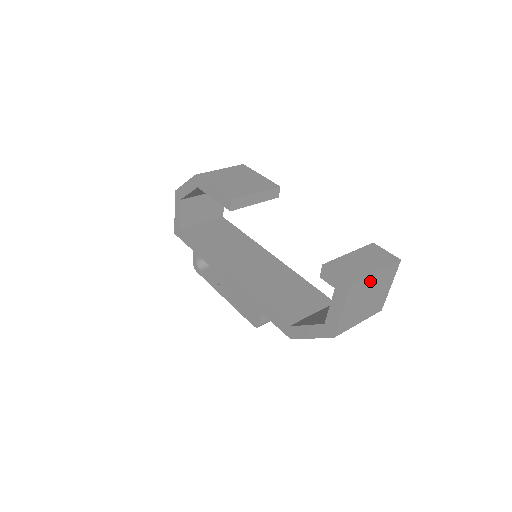
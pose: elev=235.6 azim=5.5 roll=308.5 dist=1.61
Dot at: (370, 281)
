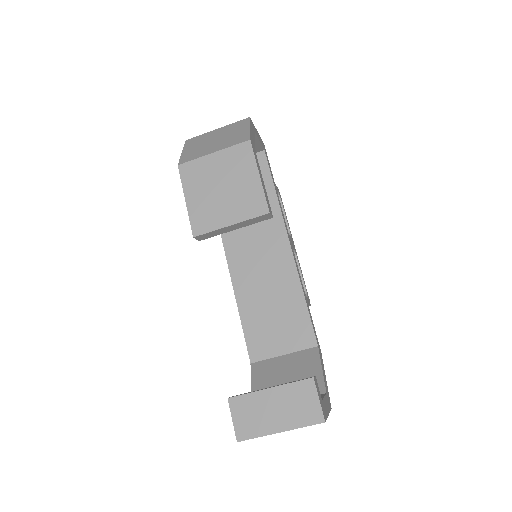
Dot at: occluded
